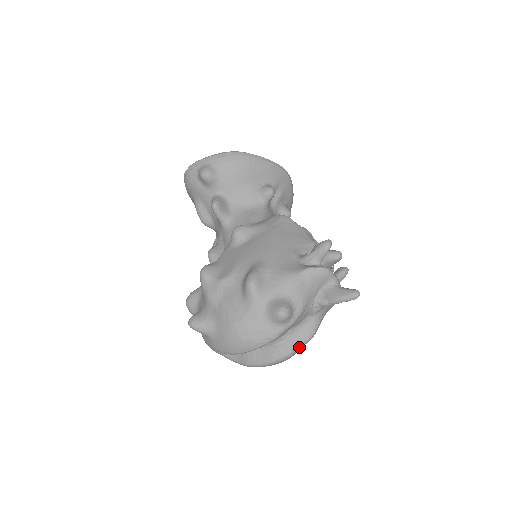
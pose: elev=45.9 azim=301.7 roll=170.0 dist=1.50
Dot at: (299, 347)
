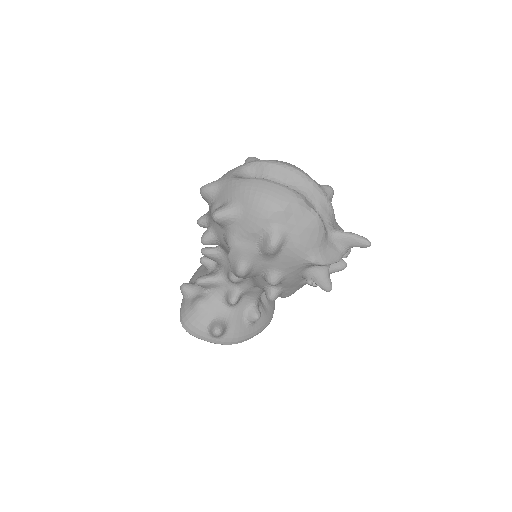
Dot at: (310, 207)
